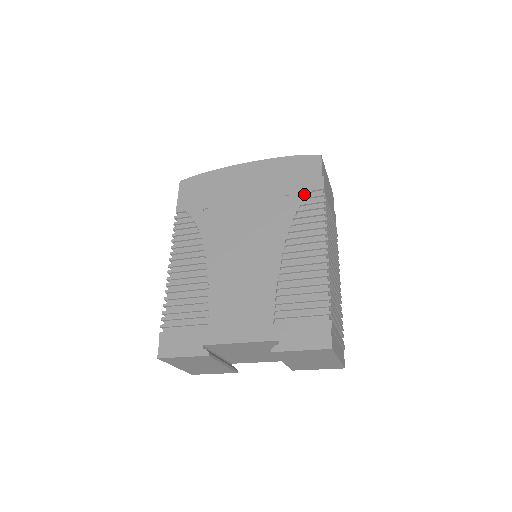
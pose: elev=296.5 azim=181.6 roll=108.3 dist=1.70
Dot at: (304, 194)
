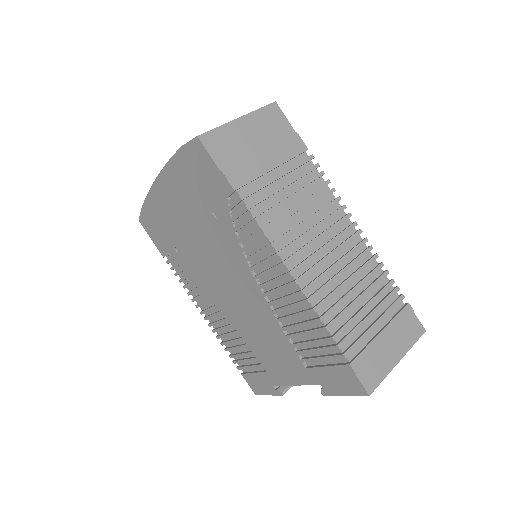
Dot at: (224, 206)
